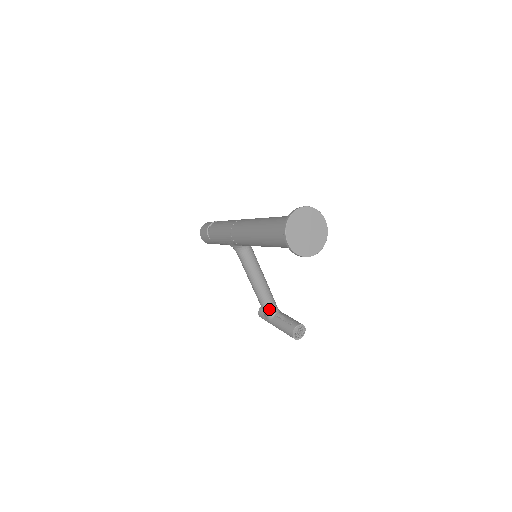
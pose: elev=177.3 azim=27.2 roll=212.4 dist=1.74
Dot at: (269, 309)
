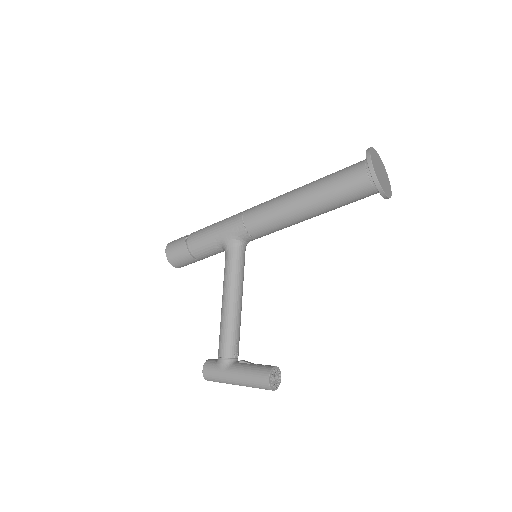
Dot at: (232, 349)
